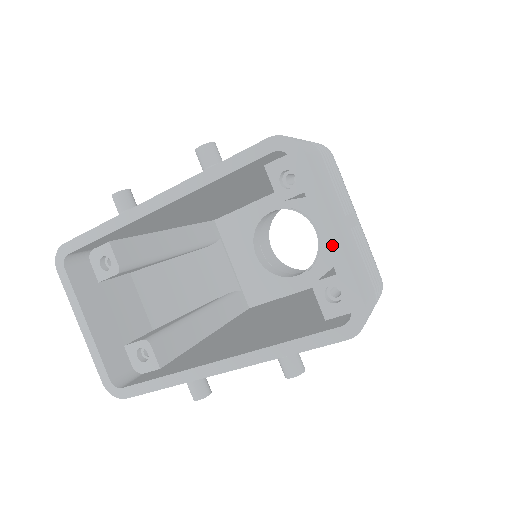
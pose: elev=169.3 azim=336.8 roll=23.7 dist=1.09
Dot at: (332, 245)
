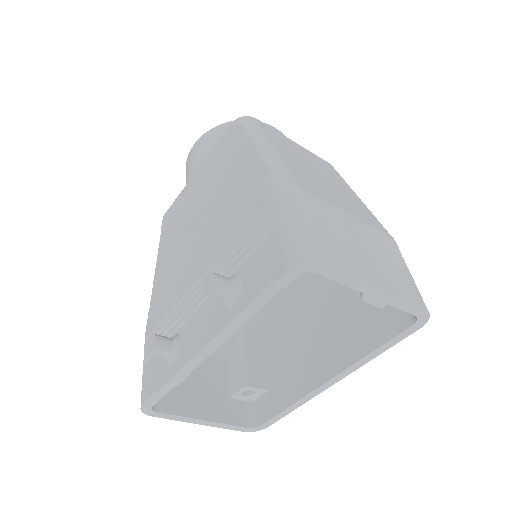
Dot at: (383, 297)
